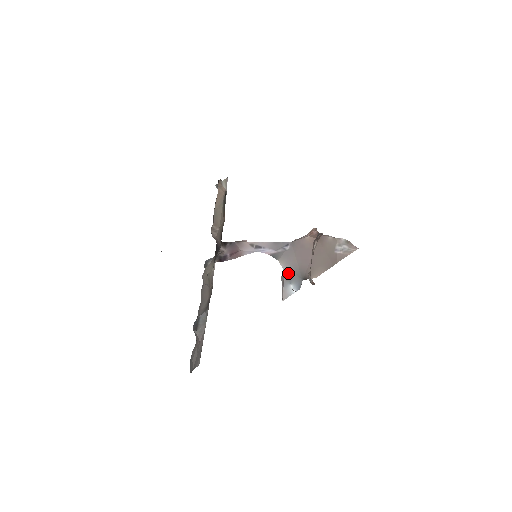
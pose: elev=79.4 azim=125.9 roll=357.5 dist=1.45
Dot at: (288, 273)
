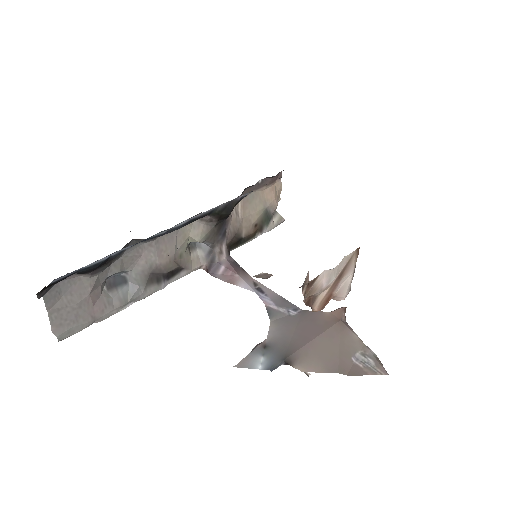
Dot at: (271, 341)
